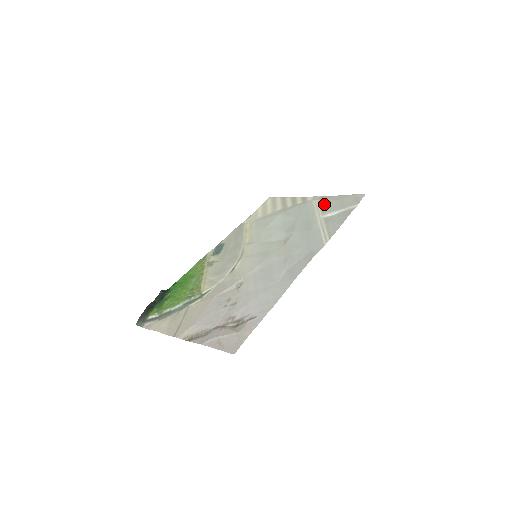
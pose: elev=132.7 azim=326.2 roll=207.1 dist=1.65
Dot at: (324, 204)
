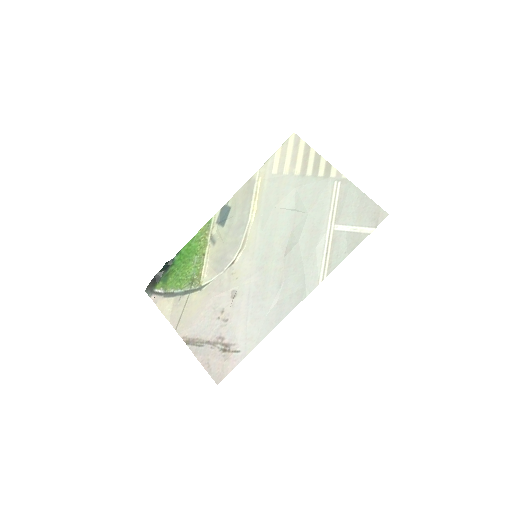
Dot at: (343, 201)
